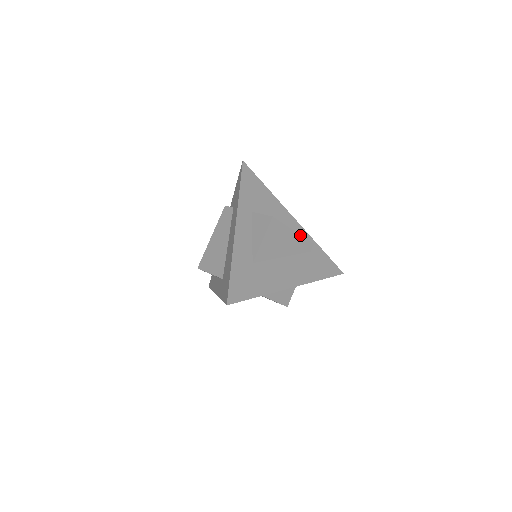
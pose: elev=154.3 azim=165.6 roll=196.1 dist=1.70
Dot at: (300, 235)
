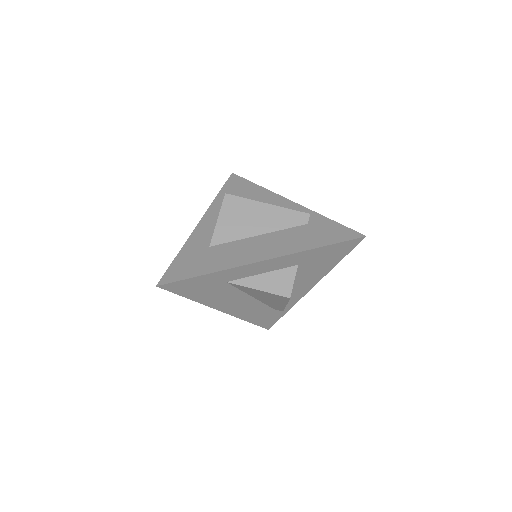
Dot at: (280, 207)
